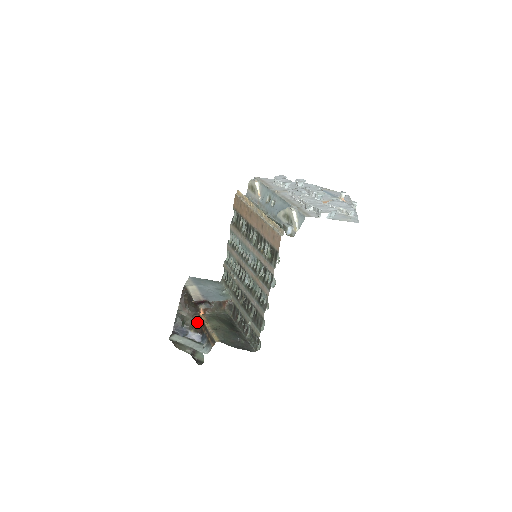
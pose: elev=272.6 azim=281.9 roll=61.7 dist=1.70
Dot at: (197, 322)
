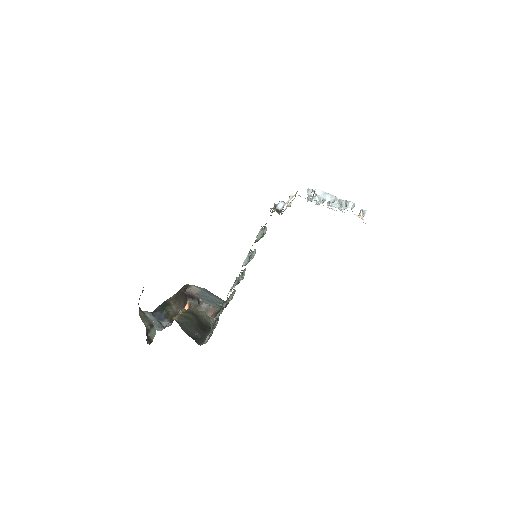
Dot at: occluded
